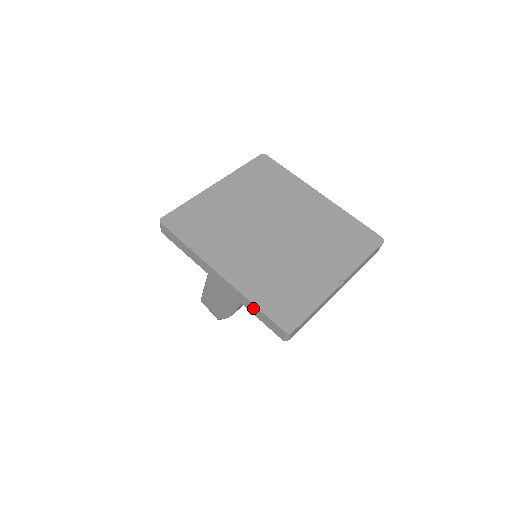
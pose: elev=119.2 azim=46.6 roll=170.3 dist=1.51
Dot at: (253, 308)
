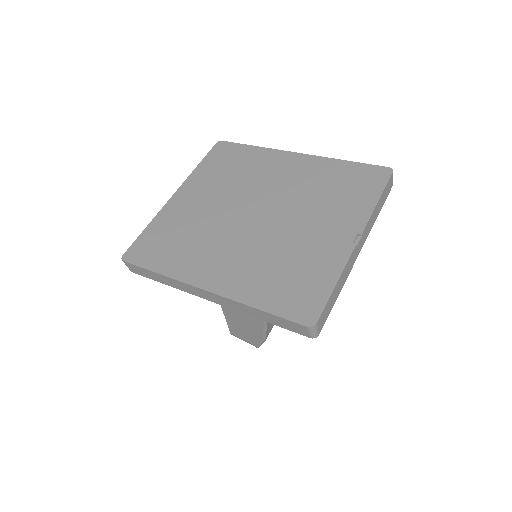
Dot at: (259, 314)
